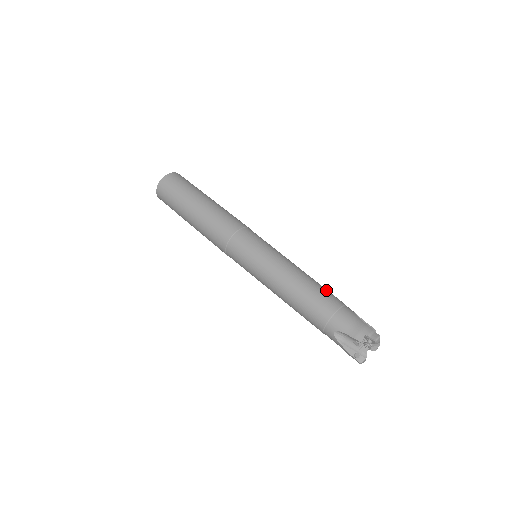
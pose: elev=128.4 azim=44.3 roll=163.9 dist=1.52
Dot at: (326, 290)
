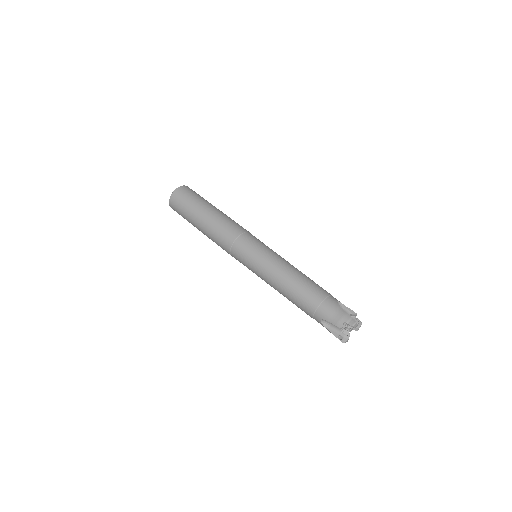
Dot at: (313, 284)
